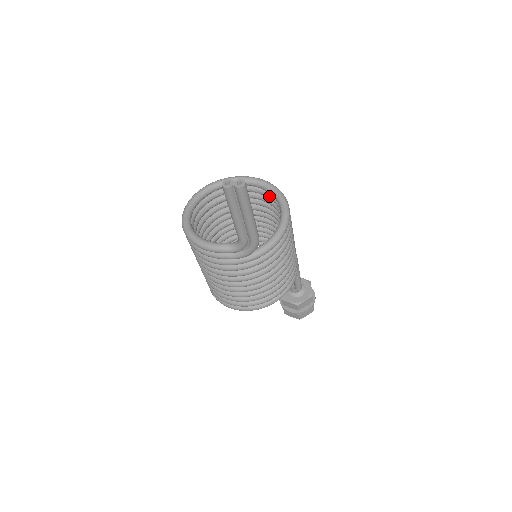
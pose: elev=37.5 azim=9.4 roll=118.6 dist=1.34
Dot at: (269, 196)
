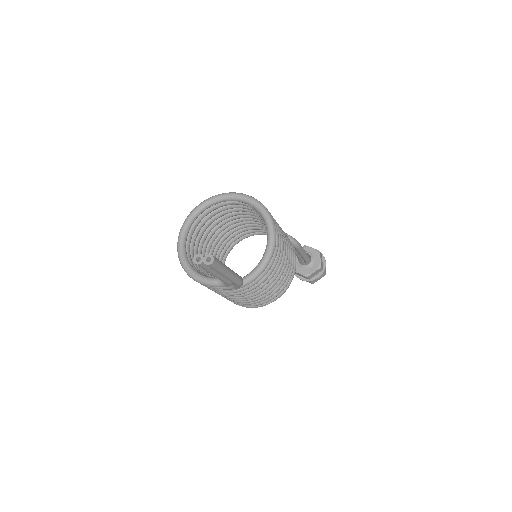
Dot at: occluded
